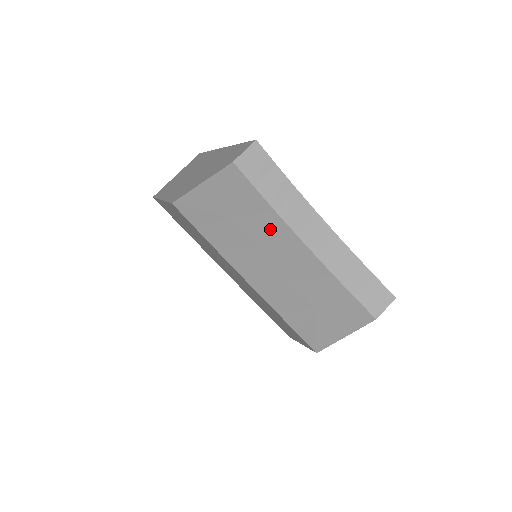
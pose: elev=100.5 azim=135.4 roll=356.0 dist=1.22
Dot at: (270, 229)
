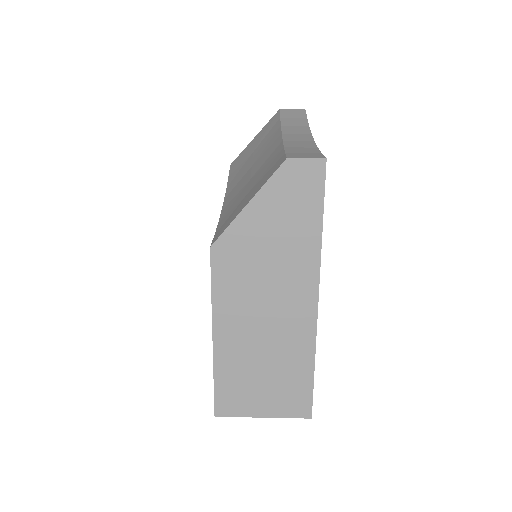
Dot at: (269, 143)
